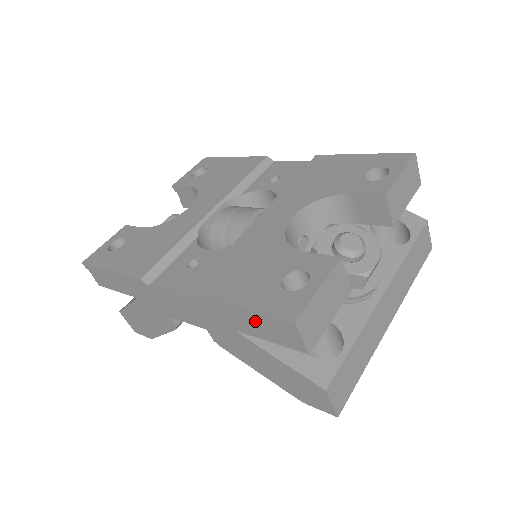
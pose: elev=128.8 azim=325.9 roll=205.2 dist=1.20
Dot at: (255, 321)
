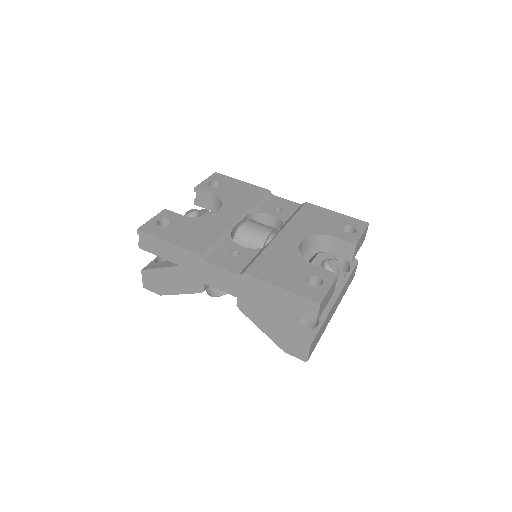
Dot at: (289, 299)
